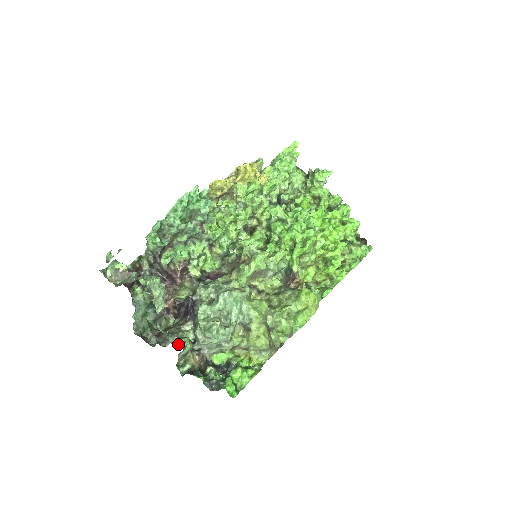
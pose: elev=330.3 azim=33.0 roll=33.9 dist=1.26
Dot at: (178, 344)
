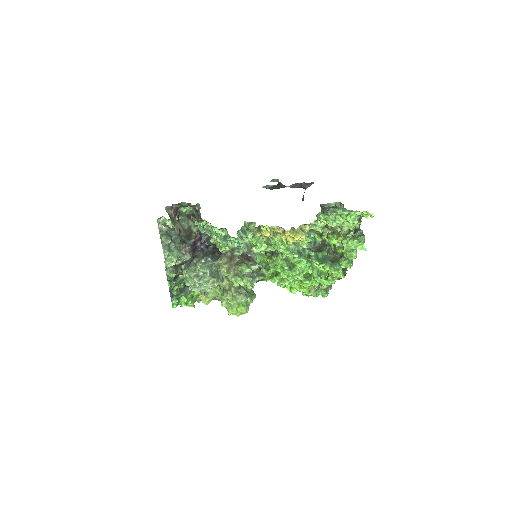
Dot at: (168, 273)
